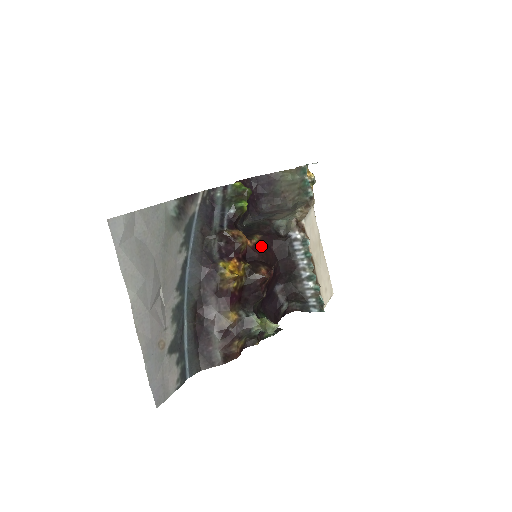
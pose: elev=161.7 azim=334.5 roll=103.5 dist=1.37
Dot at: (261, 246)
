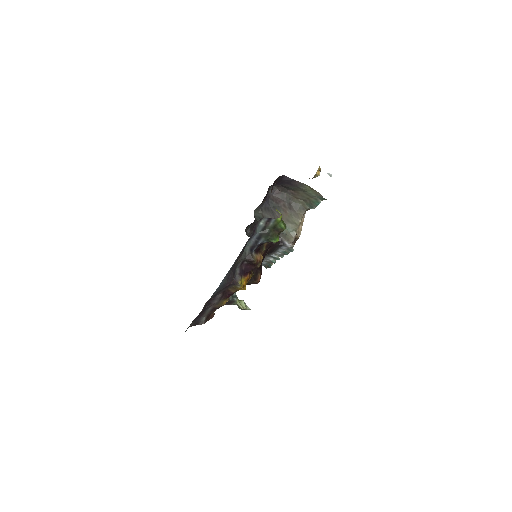
Dot at: (264, 254)
